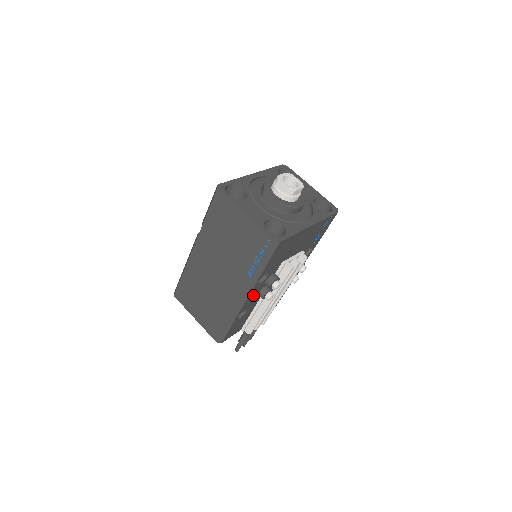
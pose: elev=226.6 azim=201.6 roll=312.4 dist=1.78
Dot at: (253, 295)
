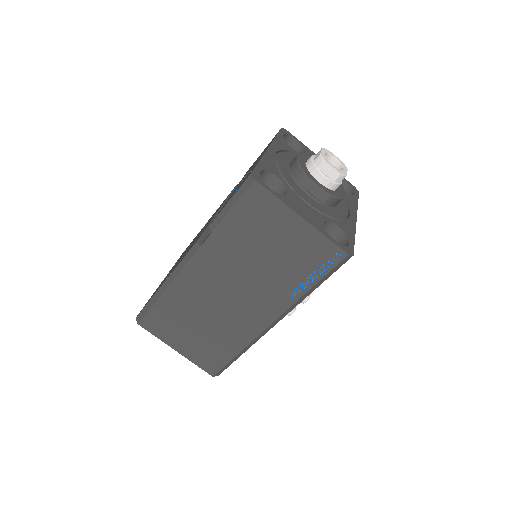
Dot at: occluded
